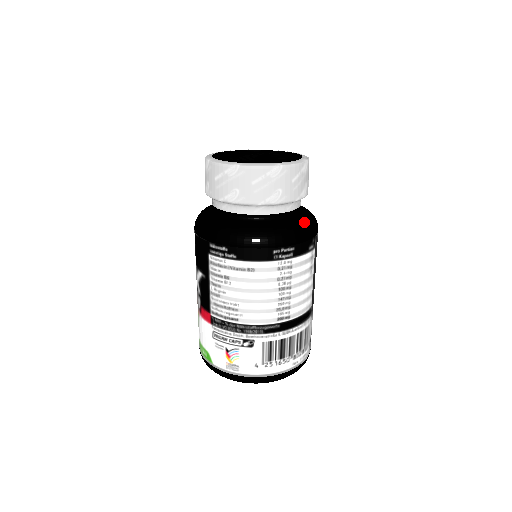
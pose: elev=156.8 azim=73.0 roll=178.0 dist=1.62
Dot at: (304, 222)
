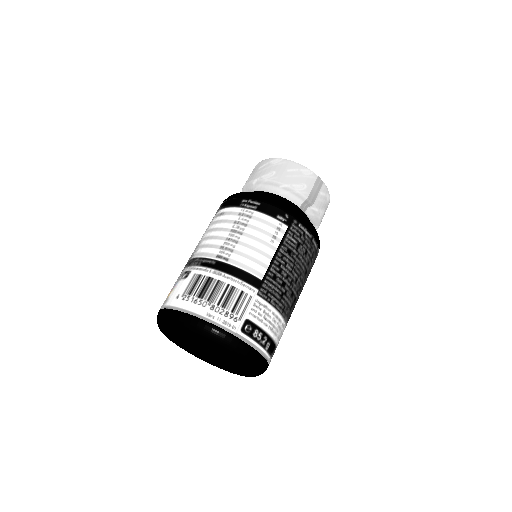
Dot at: (286, 202)
